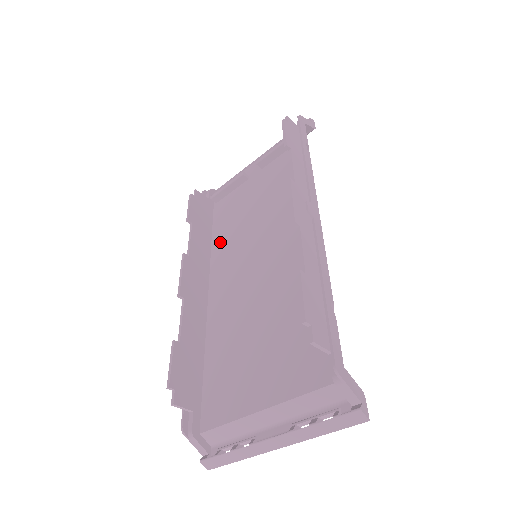
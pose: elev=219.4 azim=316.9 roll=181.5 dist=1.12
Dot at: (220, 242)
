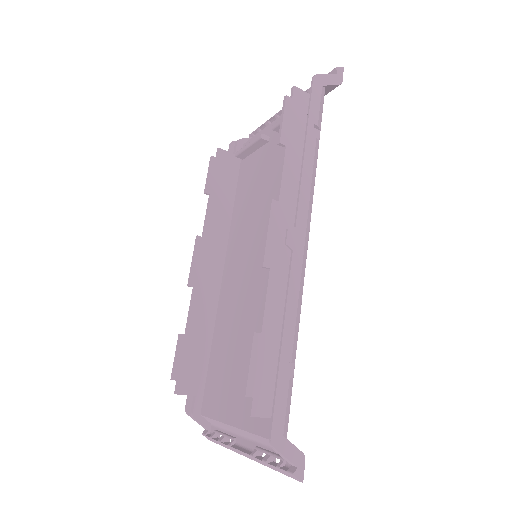
Dot at: (238, 216)
